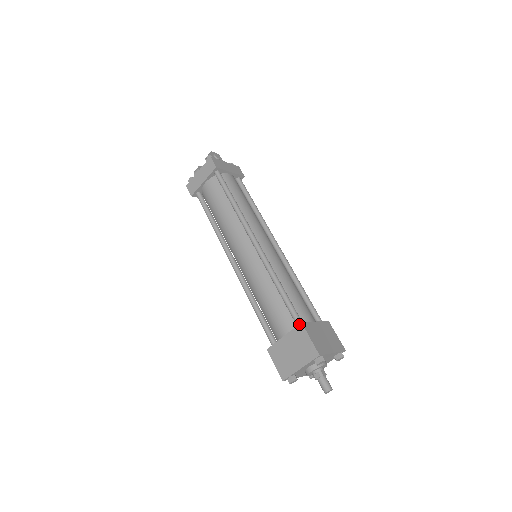
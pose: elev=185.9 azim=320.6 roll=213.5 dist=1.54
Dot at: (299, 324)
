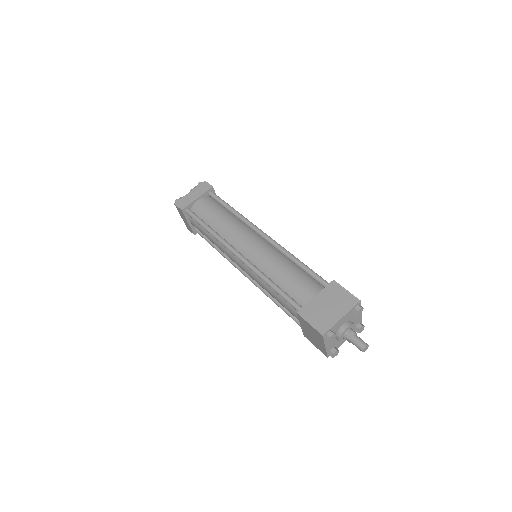
Dot at: (331, 281)
